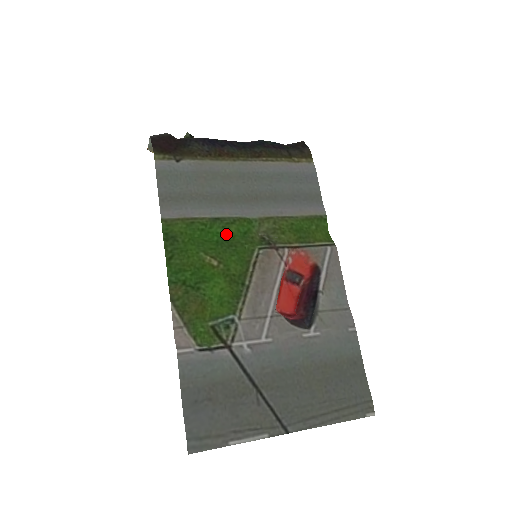
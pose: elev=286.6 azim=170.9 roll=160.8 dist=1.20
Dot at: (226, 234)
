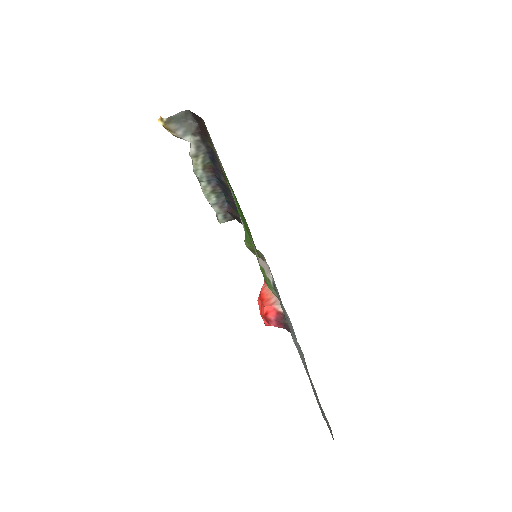
Dot at: occluded
